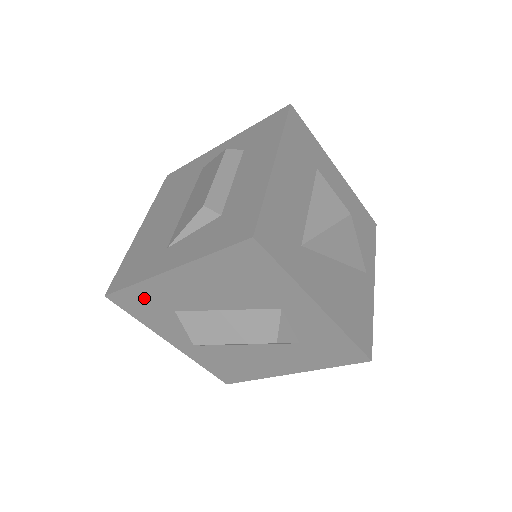
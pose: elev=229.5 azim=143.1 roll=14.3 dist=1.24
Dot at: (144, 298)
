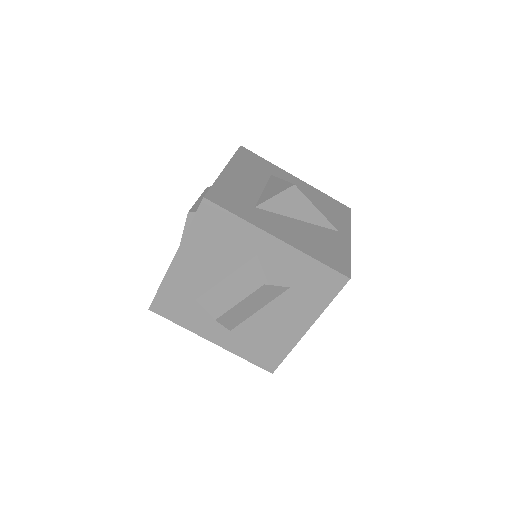
Dot at: (172, 297)
